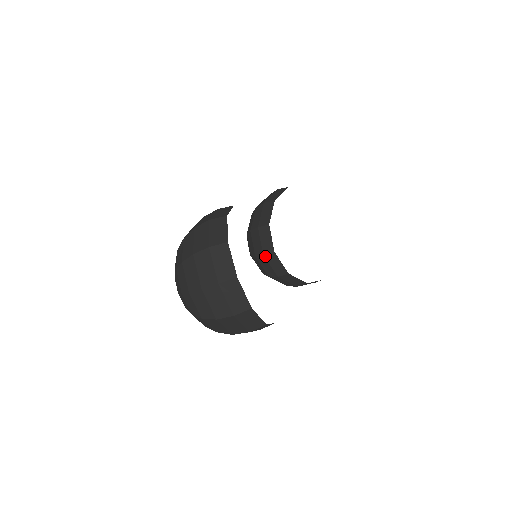
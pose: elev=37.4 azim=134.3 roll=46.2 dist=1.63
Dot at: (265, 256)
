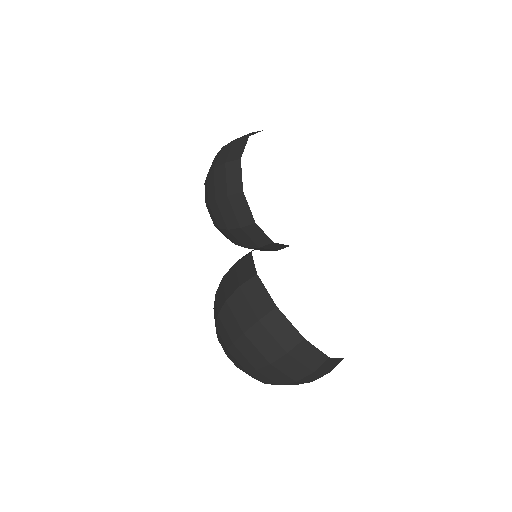
Dot at: (262, 247)
